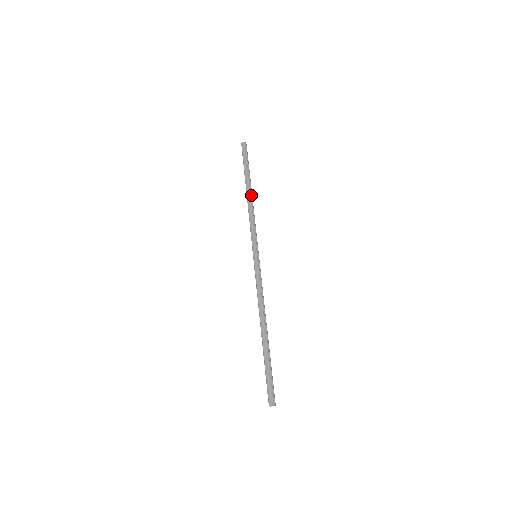
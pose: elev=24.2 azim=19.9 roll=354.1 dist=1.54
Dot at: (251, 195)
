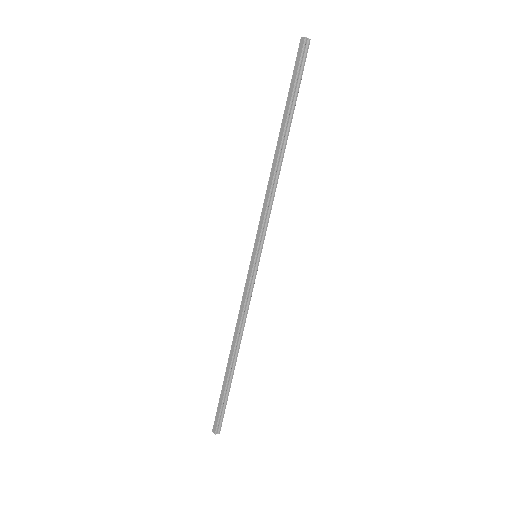
Dot at: (282, 152)
